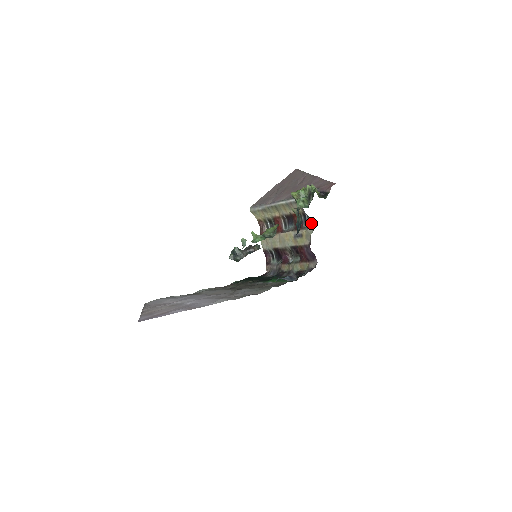
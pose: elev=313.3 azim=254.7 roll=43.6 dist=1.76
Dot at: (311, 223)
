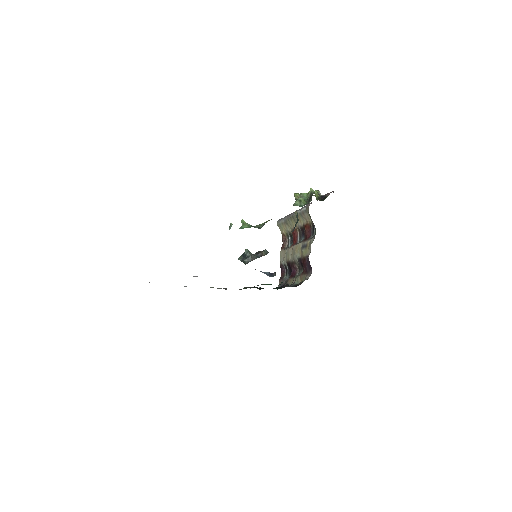
Dot at: (315, 233)
